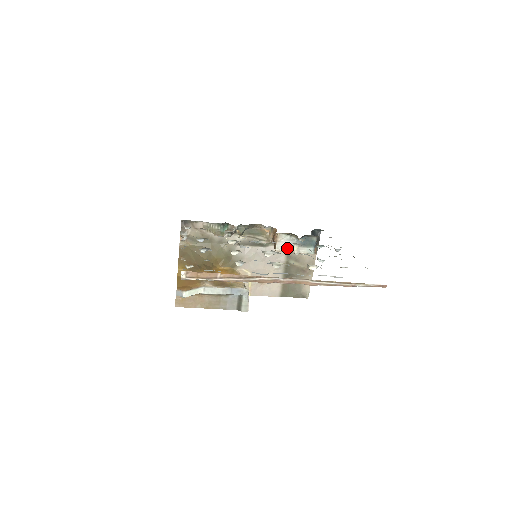
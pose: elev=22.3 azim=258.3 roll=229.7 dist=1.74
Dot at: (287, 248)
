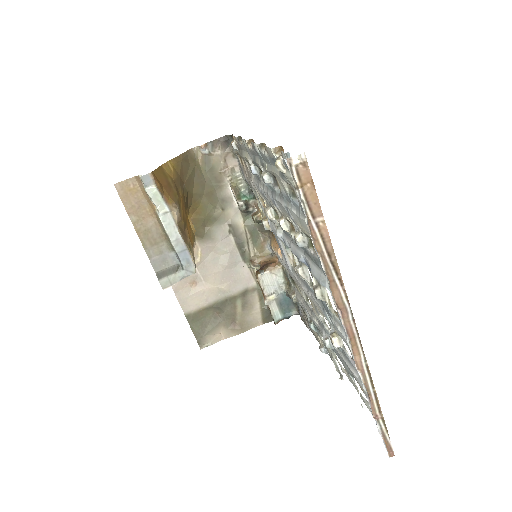
Dot at: (267, 287)
